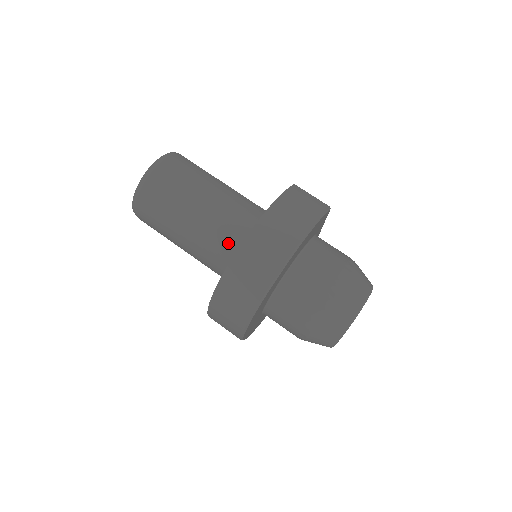
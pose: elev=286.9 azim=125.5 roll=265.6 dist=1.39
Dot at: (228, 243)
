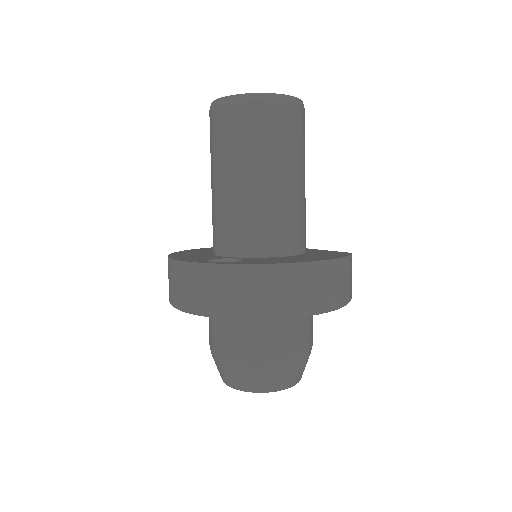
Dot at: (263, 233)
